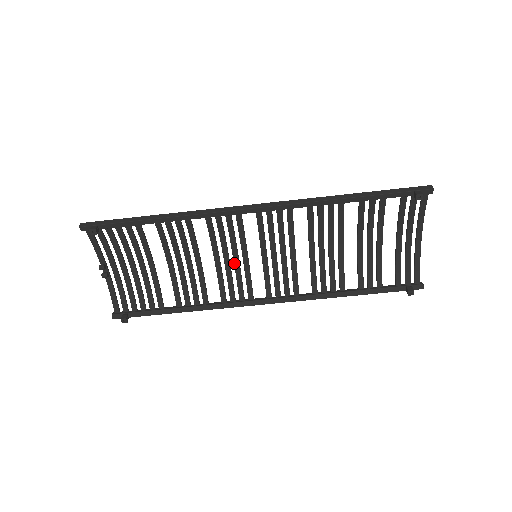
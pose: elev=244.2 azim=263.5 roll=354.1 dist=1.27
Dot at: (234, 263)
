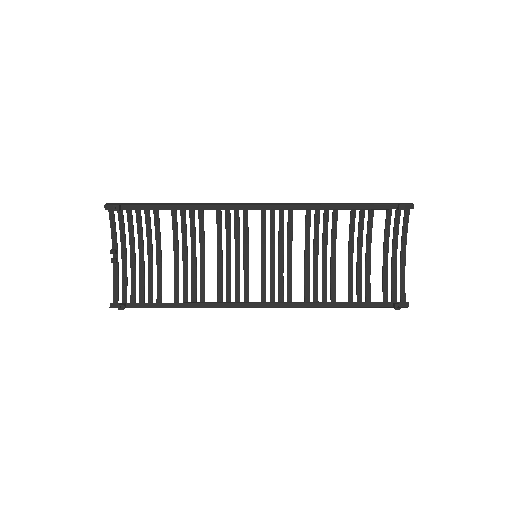
Dot at: (235, 262)
